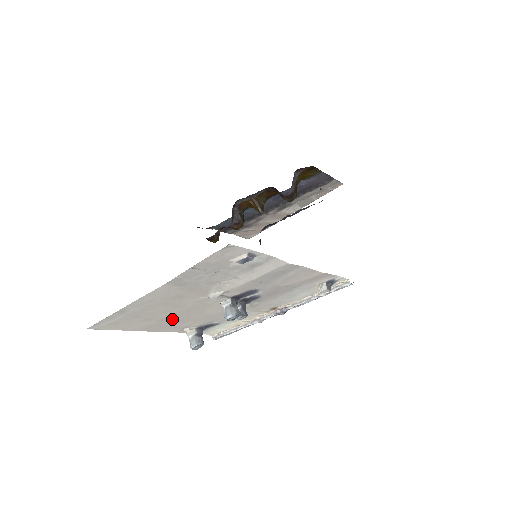
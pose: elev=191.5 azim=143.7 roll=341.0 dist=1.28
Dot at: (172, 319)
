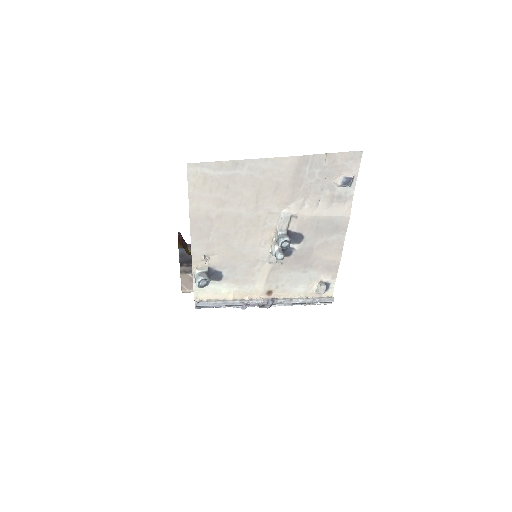
Dot at: (225, 225)
